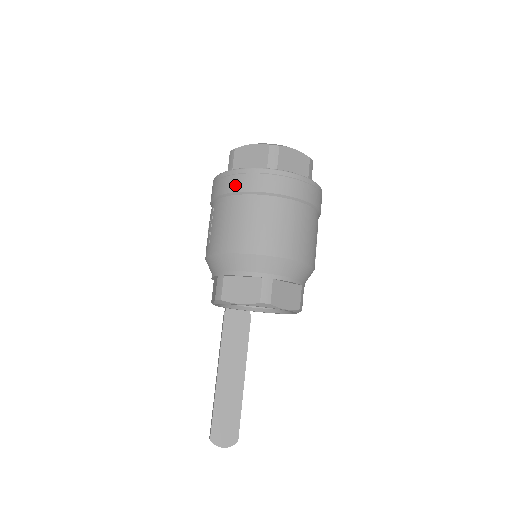
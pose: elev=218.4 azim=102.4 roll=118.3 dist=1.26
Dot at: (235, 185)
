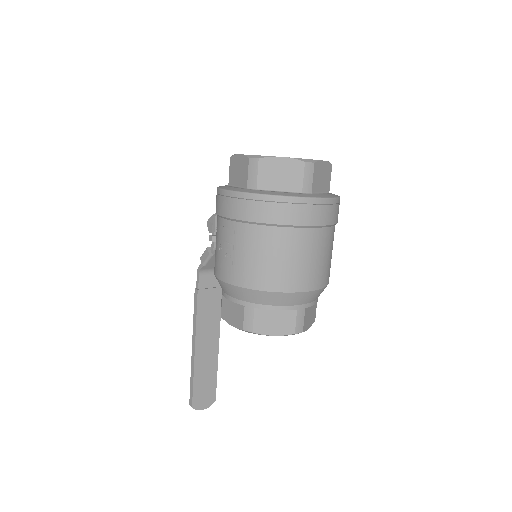
Dot at: (271, 215)
